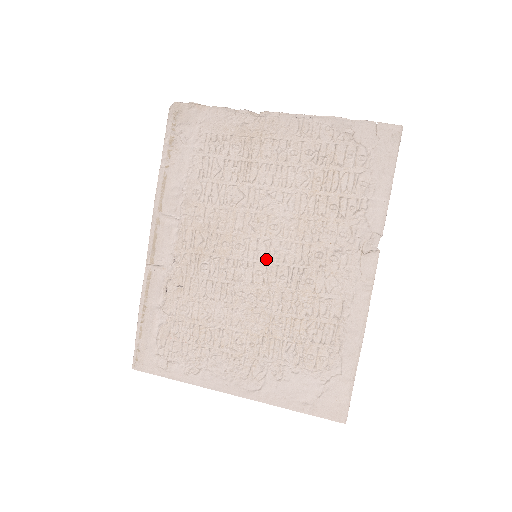
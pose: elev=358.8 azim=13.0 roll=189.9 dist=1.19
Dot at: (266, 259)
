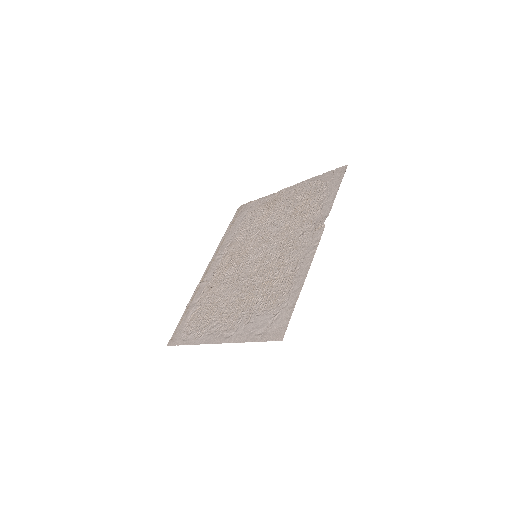
Dot at: (261, 255)
